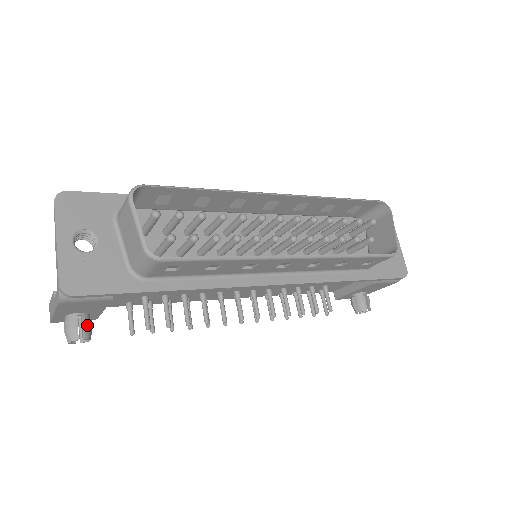
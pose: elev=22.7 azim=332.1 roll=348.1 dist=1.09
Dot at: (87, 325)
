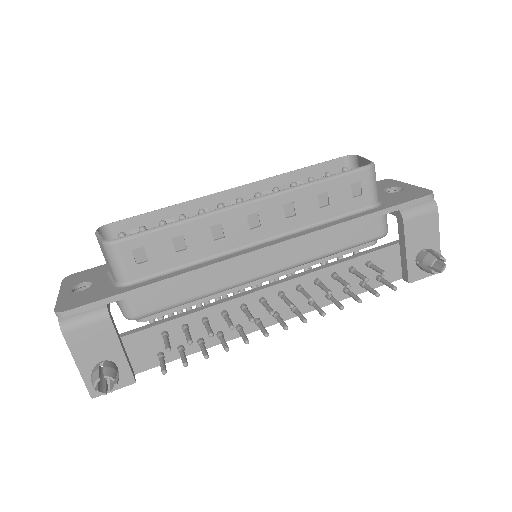
Dot at: (108, 366)
